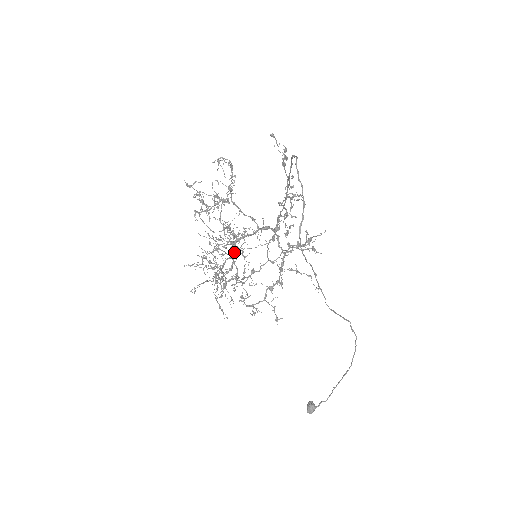
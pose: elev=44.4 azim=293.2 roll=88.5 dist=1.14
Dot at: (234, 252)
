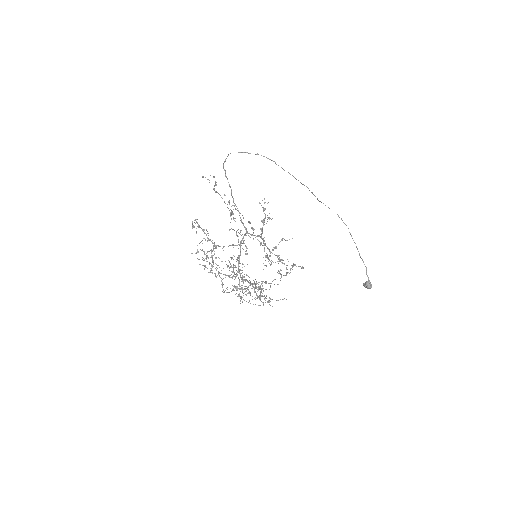
Dot at: occluded
